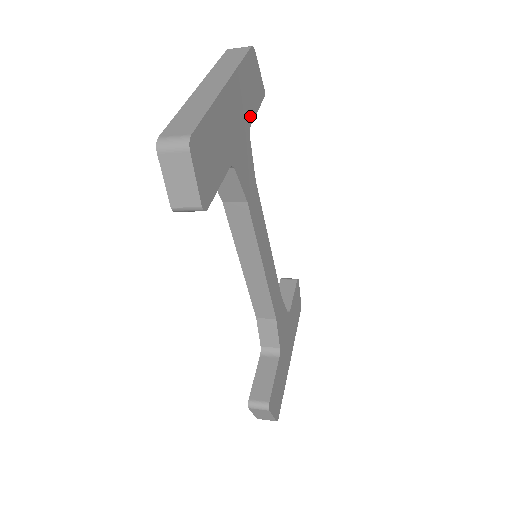
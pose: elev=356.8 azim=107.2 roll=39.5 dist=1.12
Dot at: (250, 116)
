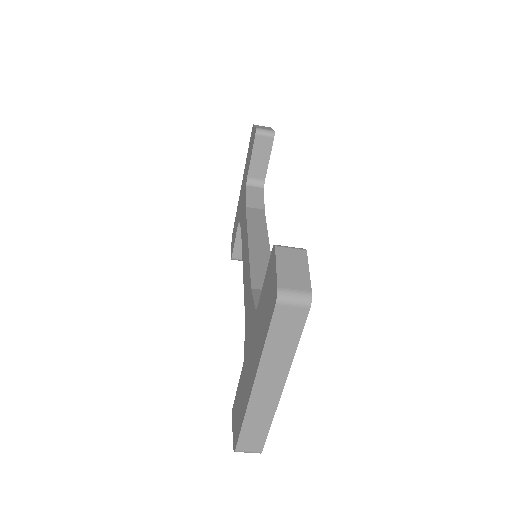
Dot at: occluded
